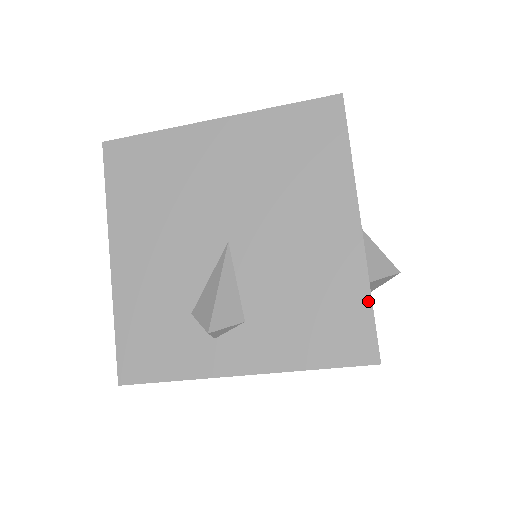
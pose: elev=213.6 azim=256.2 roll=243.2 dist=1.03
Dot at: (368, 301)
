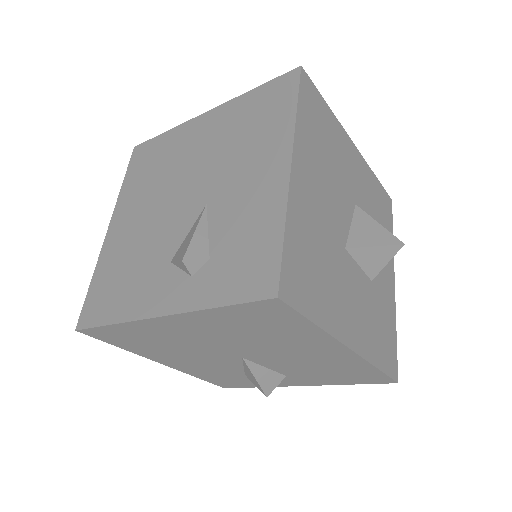
Dot at: (376, 370)
